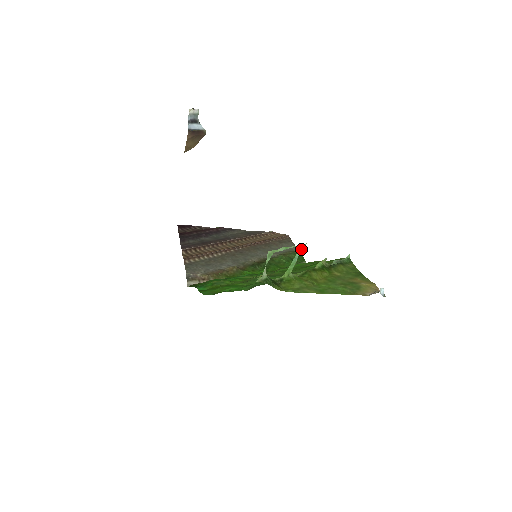
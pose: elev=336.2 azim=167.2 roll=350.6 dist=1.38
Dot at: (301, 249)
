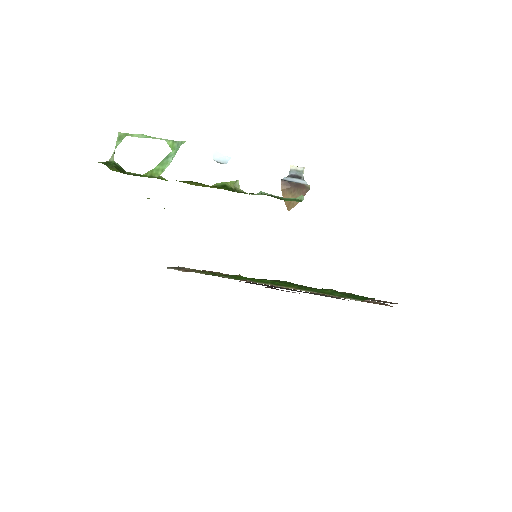
Dot at: (178, 147)
